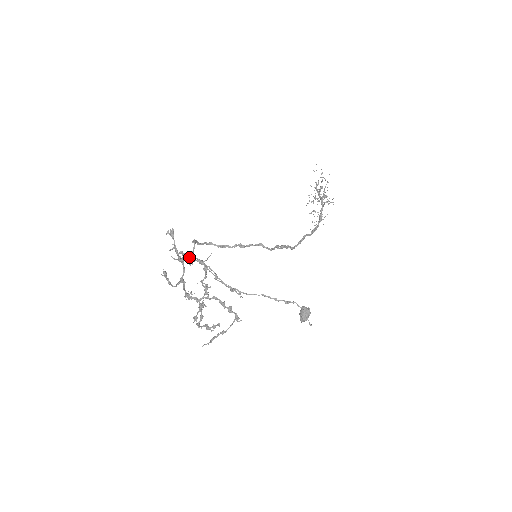
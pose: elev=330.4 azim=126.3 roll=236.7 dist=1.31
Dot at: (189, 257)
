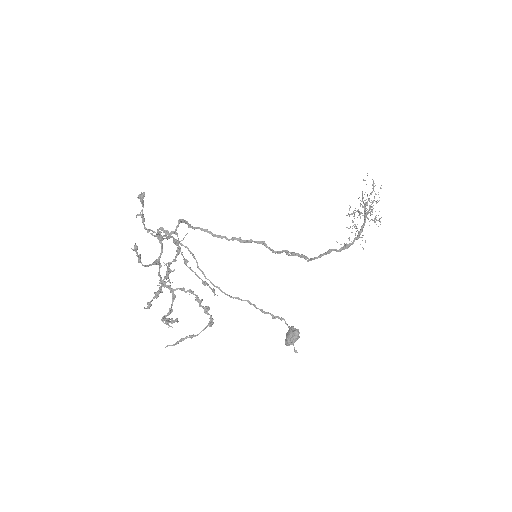
Dot at: occluded
